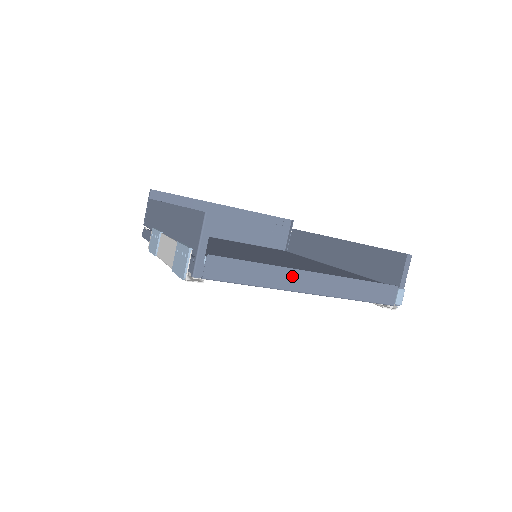
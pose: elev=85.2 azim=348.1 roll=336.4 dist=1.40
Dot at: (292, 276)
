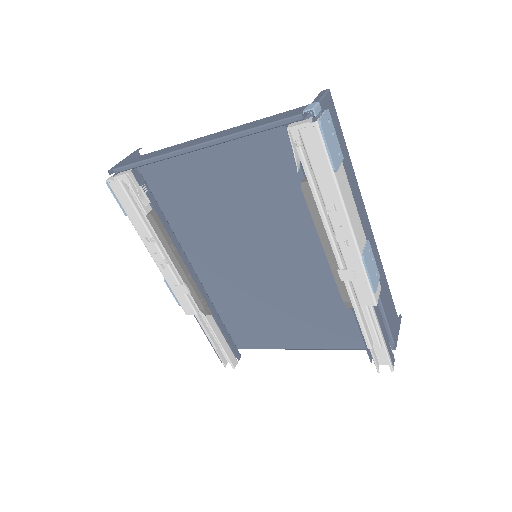
Dot at: (184, 145)
